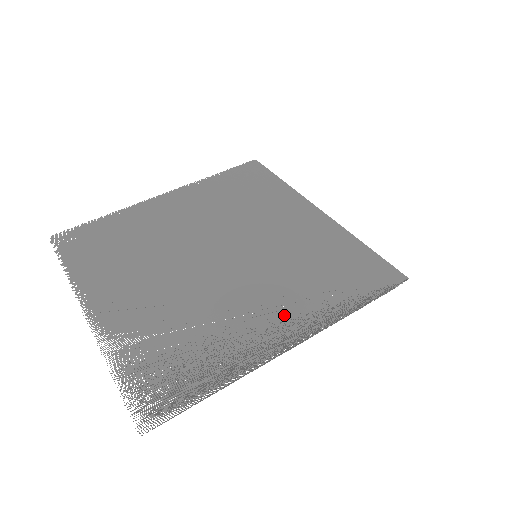
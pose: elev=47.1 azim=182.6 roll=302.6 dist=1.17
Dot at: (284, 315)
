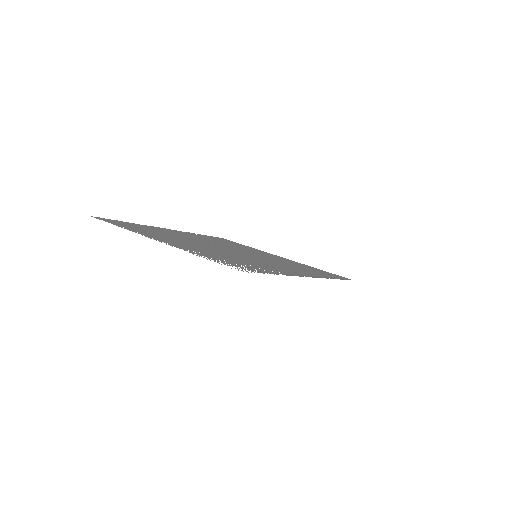
Dot at: (294, 270)
